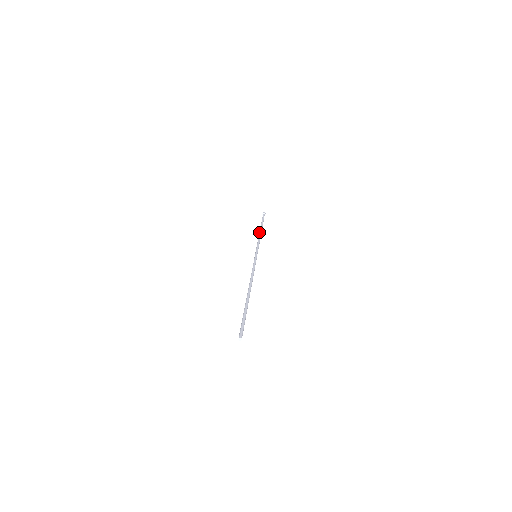
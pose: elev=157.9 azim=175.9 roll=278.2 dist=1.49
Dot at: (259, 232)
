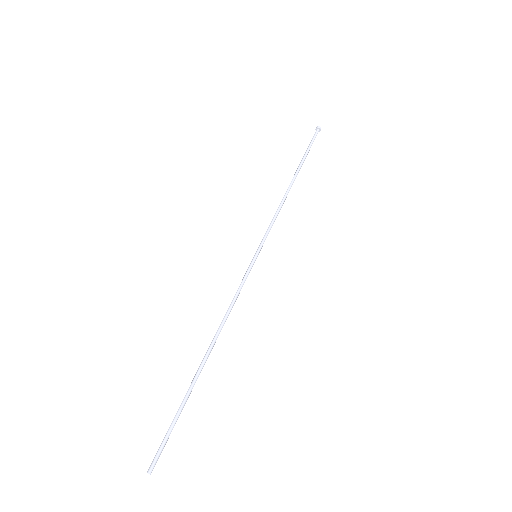
Dot at: occluded
